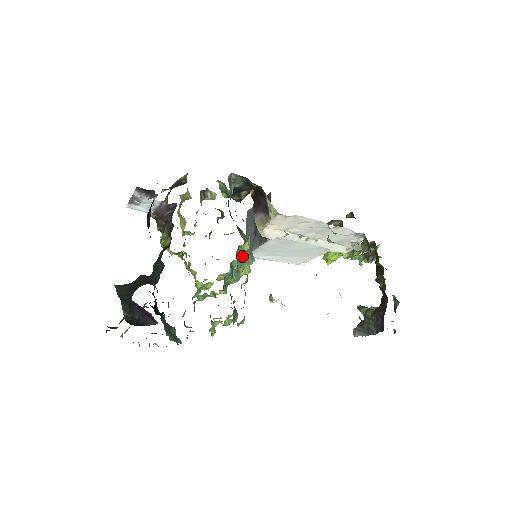
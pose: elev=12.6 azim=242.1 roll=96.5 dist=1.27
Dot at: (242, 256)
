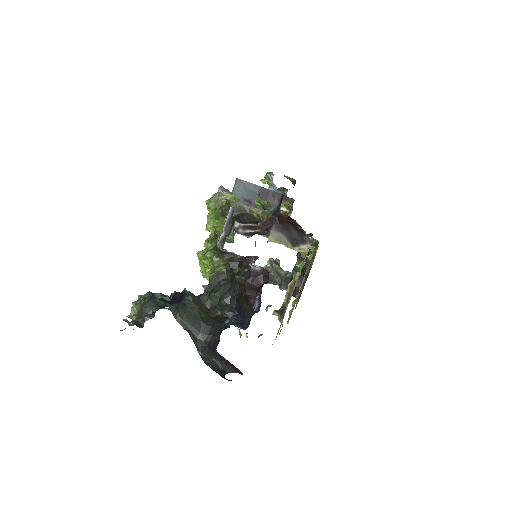
Dot at: occluded
